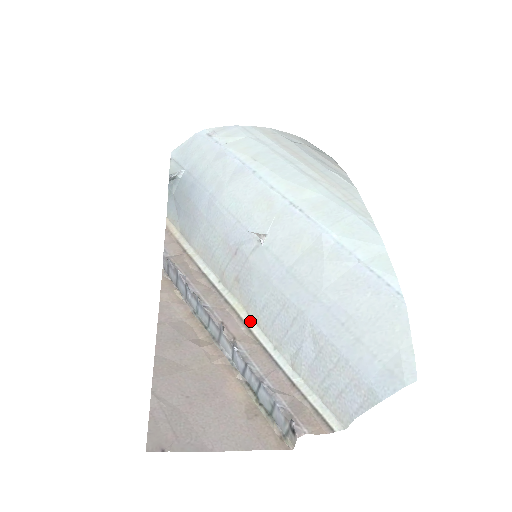
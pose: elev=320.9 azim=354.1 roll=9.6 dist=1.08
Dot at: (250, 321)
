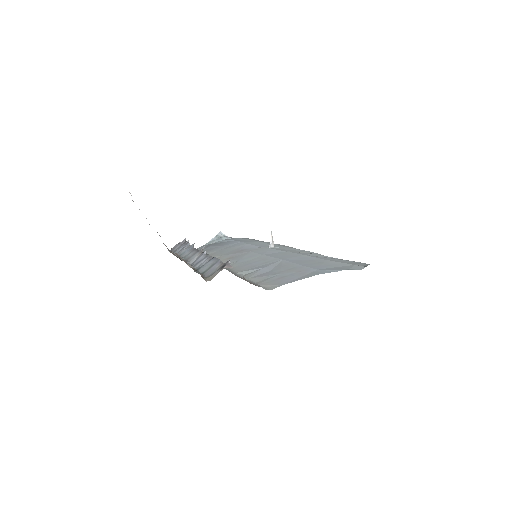
Dot at: occluded
